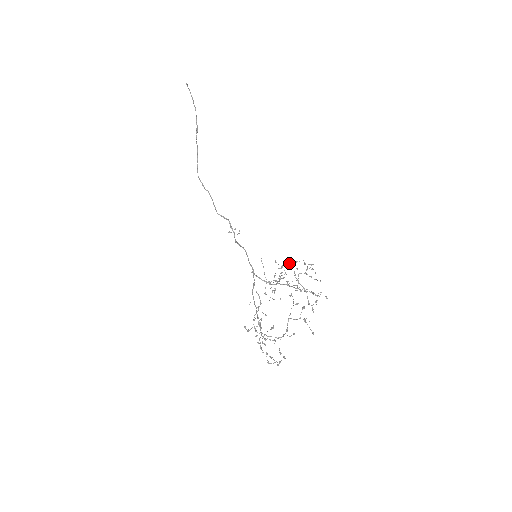
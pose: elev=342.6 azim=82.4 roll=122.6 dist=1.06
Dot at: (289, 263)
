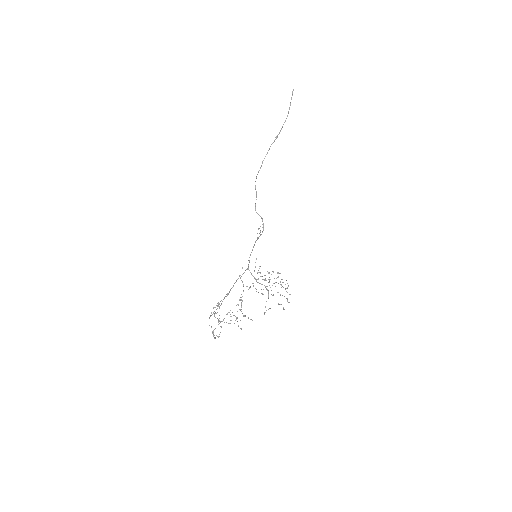
Dot at: (273, 271)
